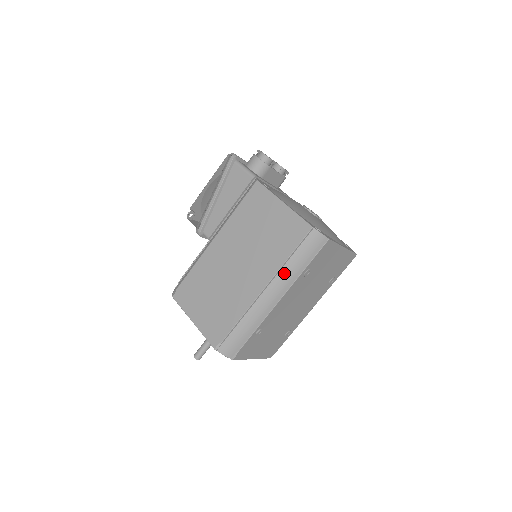
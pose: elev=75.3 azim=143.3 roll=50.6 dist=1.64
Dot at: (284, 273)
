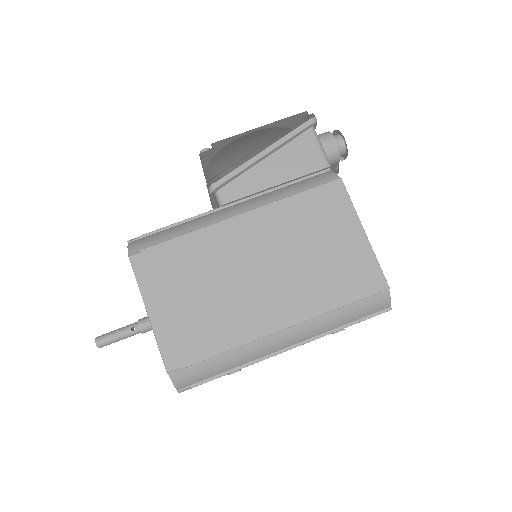
Dot at: (320, 322)
